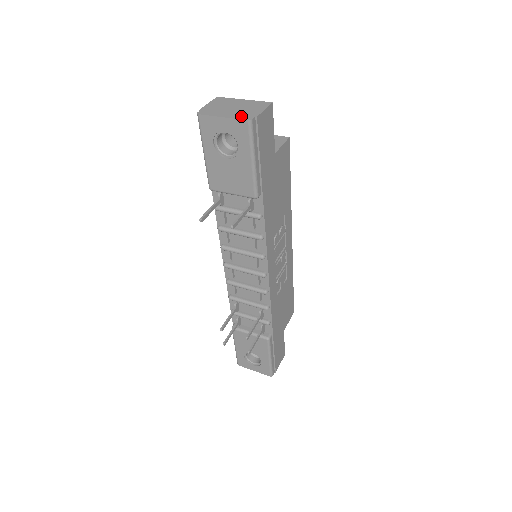
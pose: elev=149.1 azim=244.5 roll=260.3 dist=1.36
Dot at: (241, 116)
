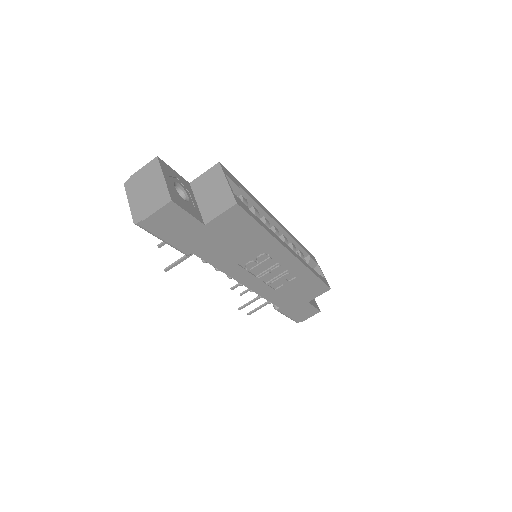
Dot at: (136, 212)
